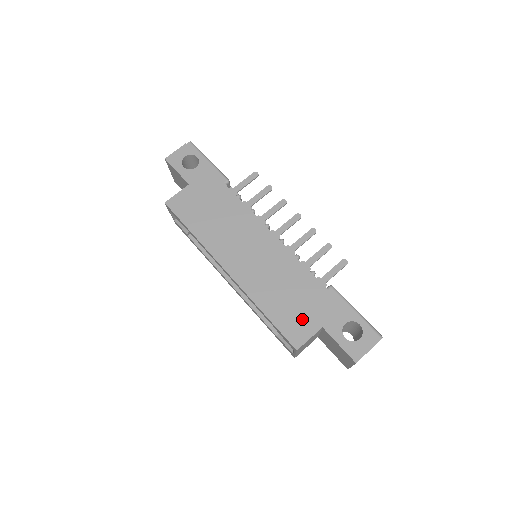
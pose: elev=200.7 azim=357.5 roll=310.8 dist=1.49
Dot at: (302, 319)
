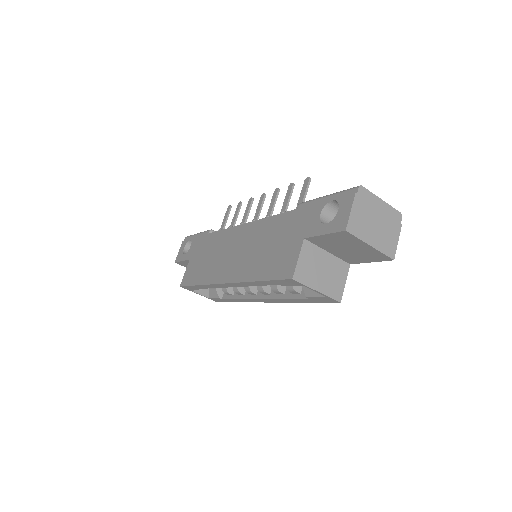
Dot at: (286, 252)
